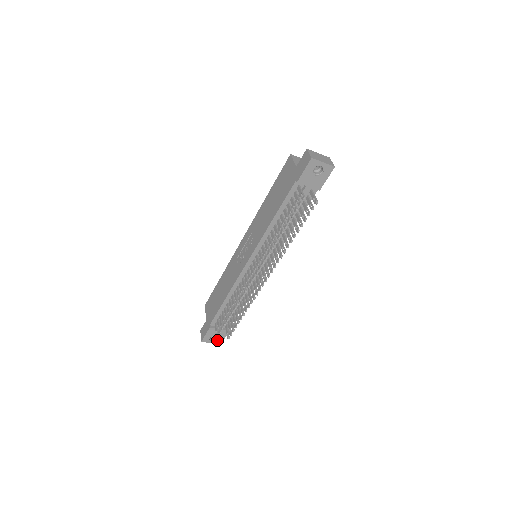
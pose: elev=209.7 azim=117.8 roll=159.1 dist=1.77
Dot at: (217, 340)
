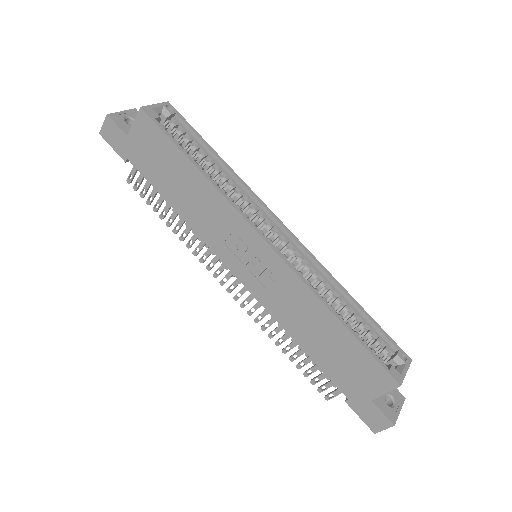
Dot at: occluded
